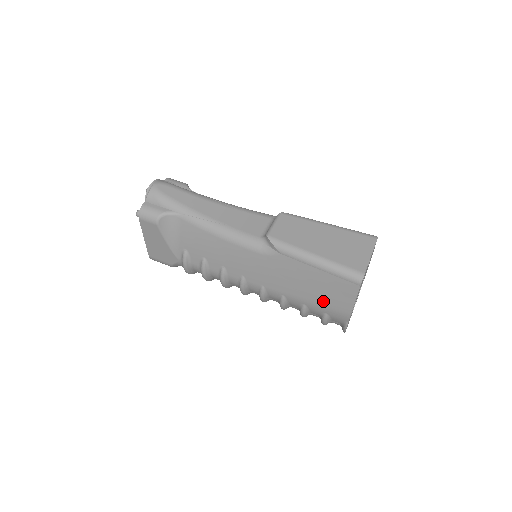
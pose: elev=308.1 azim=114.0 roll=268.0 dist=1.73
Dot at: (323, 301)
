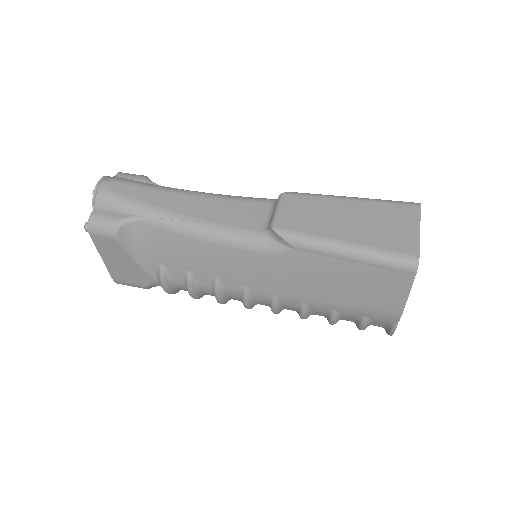
Dot at: (361, 302)
